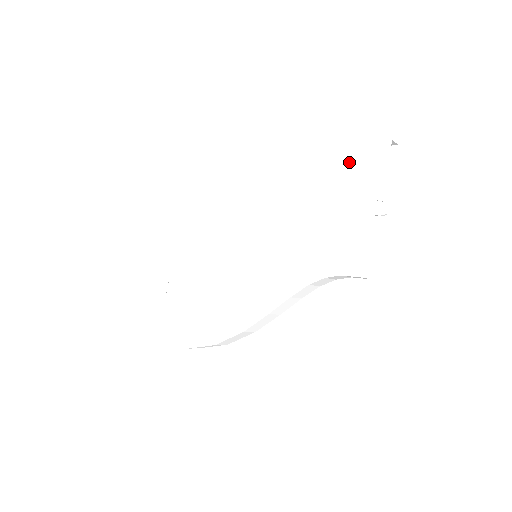
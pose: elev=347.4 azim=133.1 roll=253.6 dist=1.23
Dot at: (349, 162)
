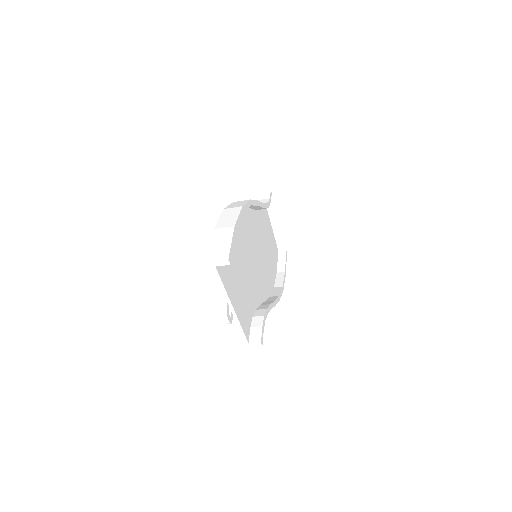
Dot at: occluded
